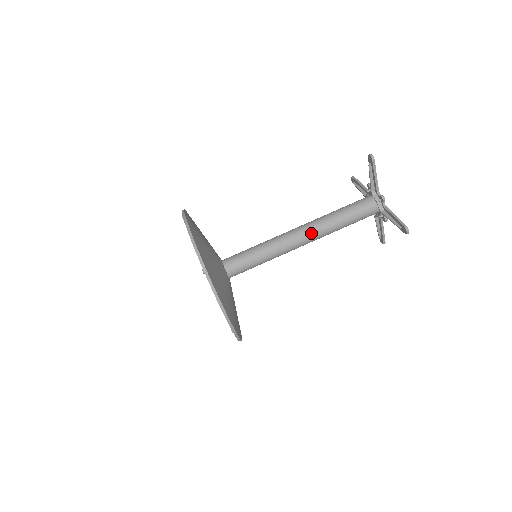
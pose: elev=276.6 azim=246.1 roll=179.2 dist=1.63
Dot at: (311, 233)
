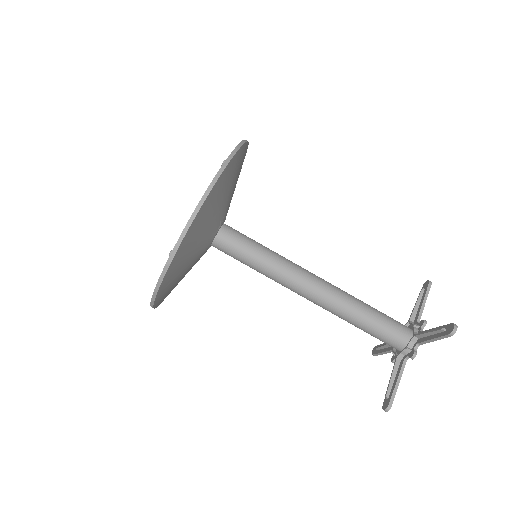
Dot at: (321, 301)
